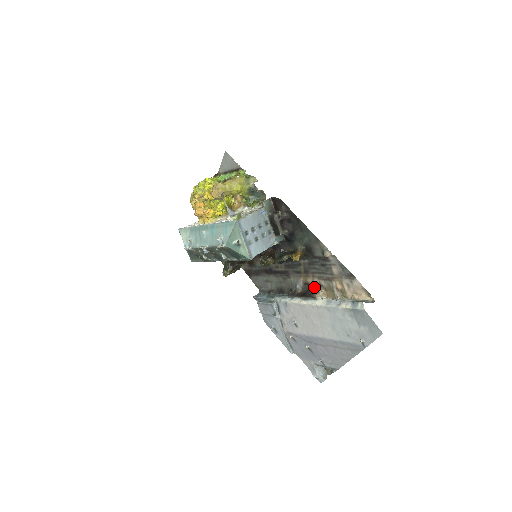
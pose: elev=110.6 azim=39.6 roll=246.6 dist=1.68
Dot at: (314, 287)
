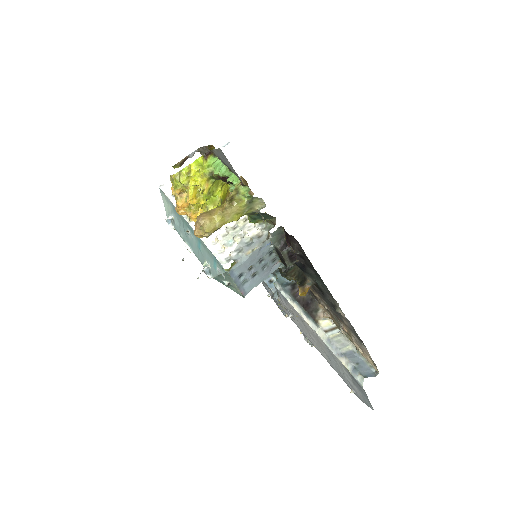
Dot at: (320, 303)
